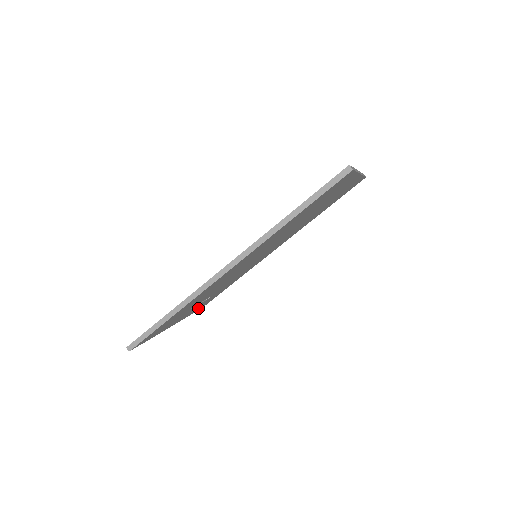
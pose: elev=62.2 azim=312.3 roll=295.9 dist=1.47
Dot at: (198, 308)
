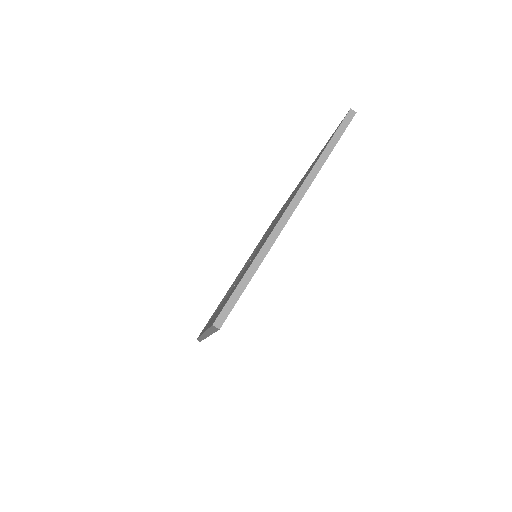
Dot at: occluded
